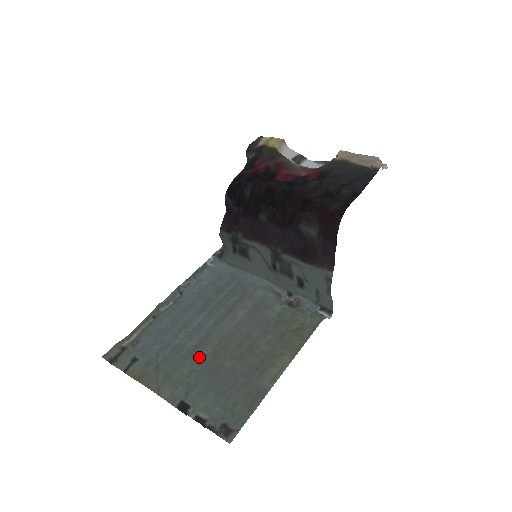
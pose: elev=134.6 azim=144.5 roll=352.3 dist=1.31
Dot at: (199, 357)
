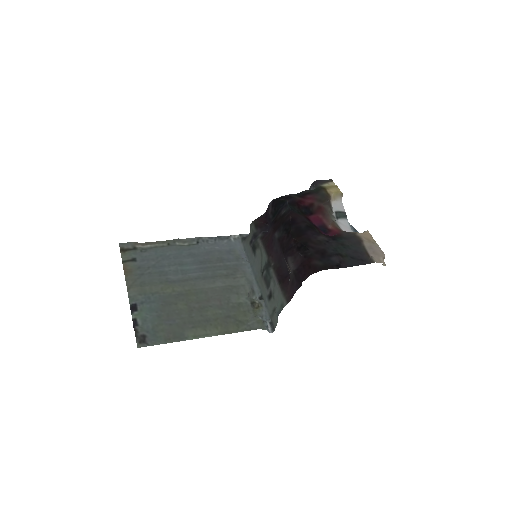
Dot at: (169, 288)
